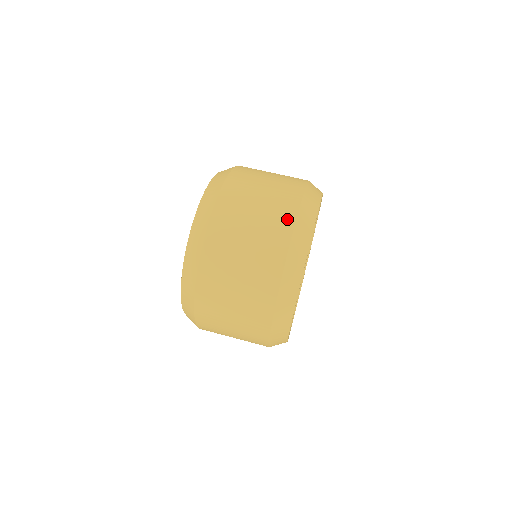
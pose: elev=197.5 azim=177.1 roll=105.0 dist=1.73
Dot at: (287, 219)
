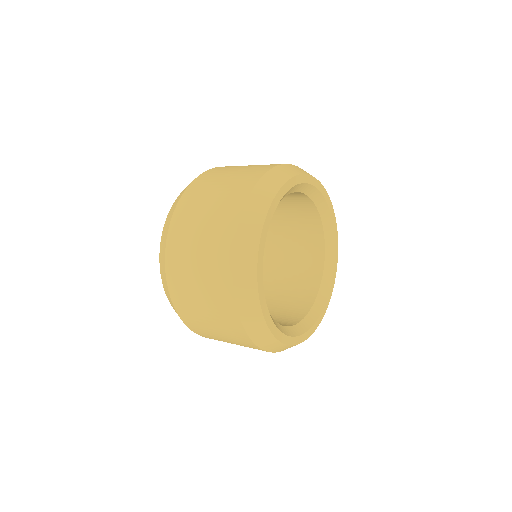
Dot at: (227, 300)
